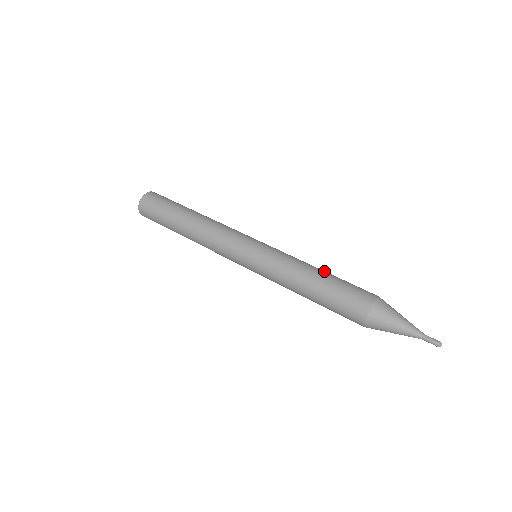
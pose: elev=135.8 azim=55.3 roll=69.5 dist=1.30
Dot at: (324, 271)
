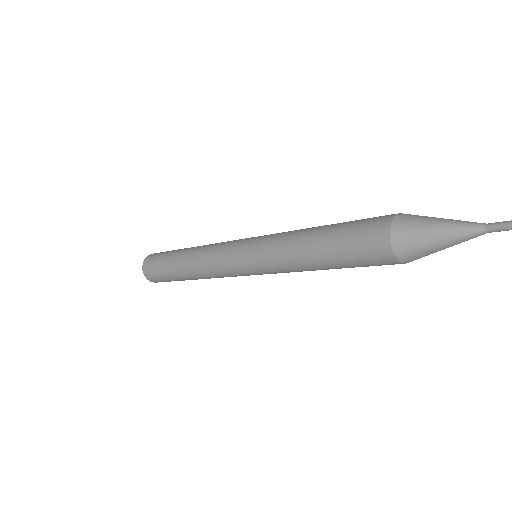
Dot at: (326, 225)
